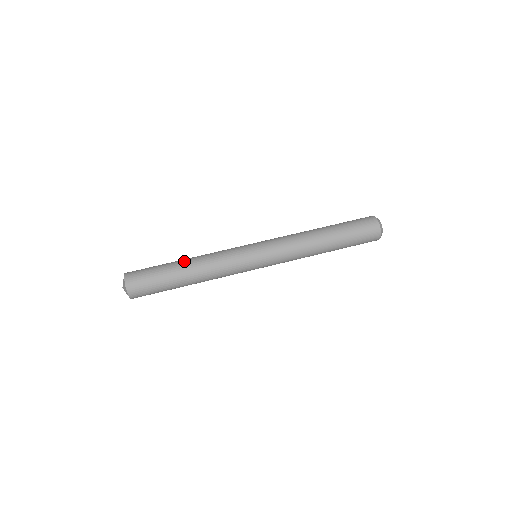
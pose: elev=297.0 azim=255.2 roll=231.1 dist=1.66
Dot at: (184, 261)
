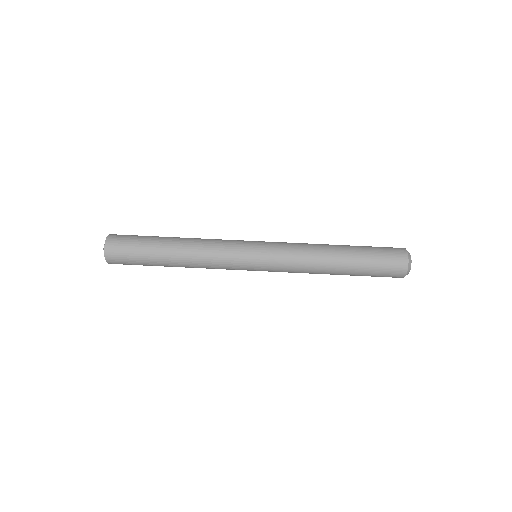
Dot at: (174, 239)
